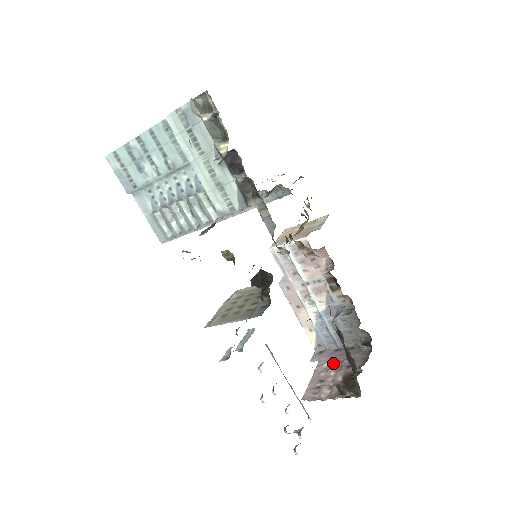
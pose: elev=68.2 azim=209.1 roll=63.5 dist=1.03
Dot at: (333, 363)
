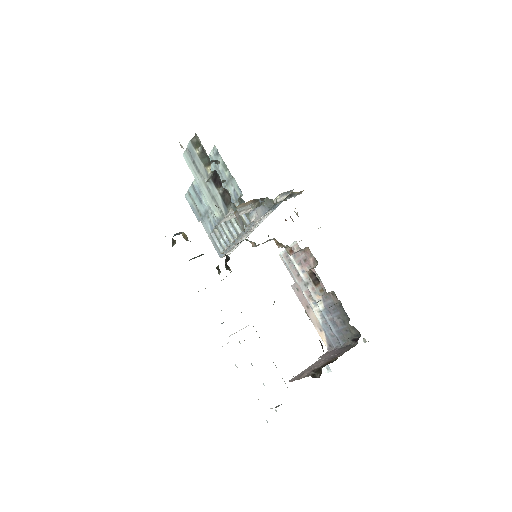
Dot at: (328, 357)
